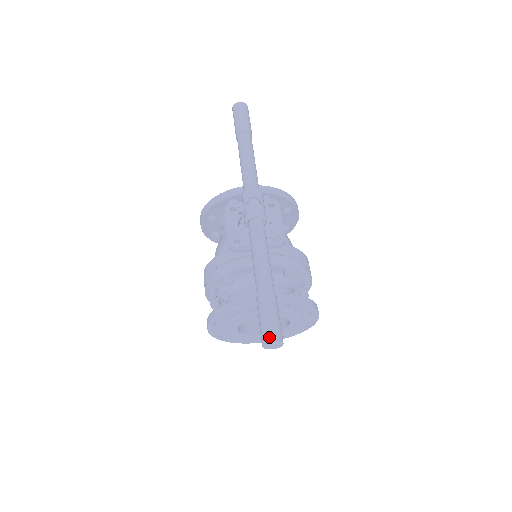
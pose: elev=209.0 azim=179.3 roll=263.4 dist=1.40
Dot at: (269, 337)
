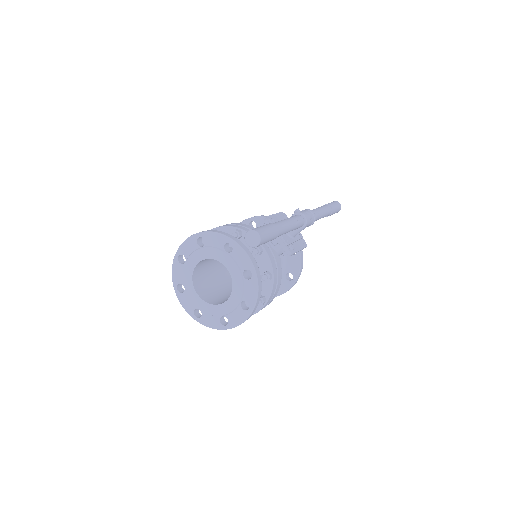
Dot at: (259, 231)
